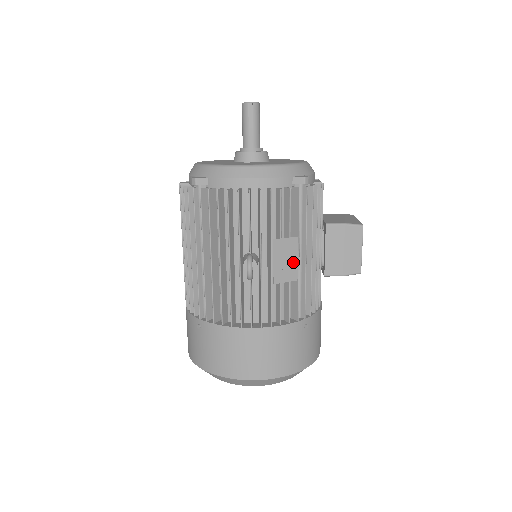
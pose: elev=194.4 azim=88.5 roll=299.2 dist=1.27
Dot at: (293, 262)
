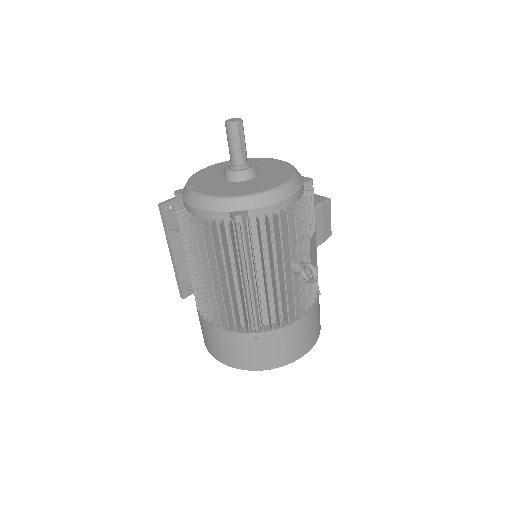
Dot at: (315, 251)
